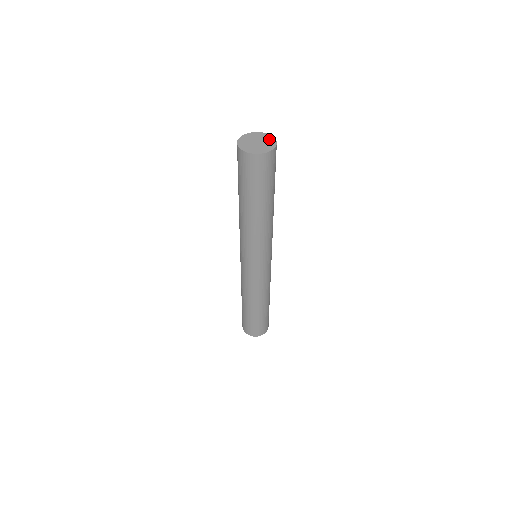
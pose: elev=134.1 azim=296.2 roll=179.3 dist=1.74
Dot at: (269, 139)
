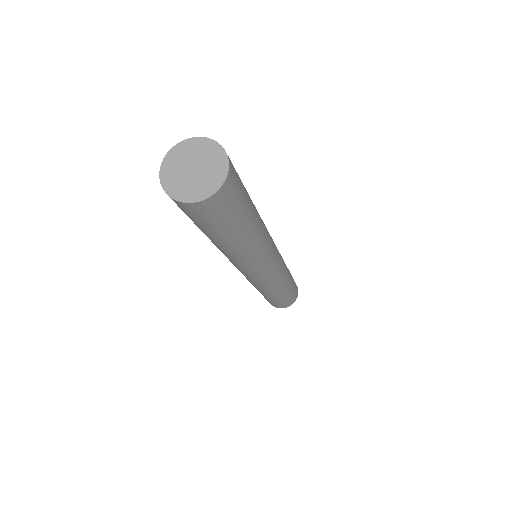
Dot at: (211, 151)
